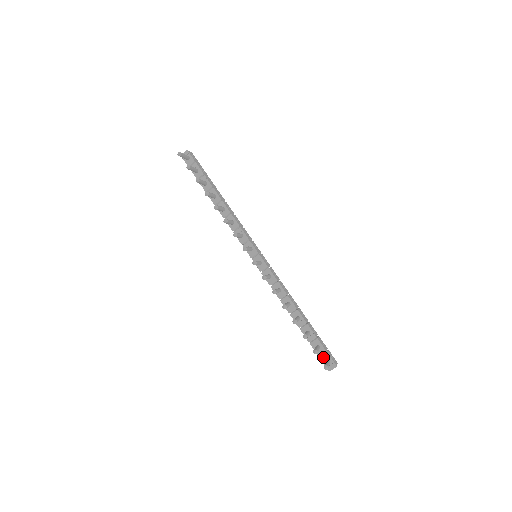
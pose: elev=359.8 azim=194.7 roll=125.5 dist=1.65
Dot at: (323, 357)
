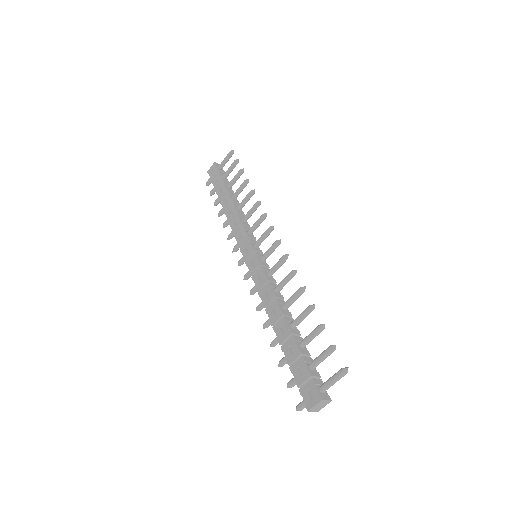
Dot at: (317, 380)
